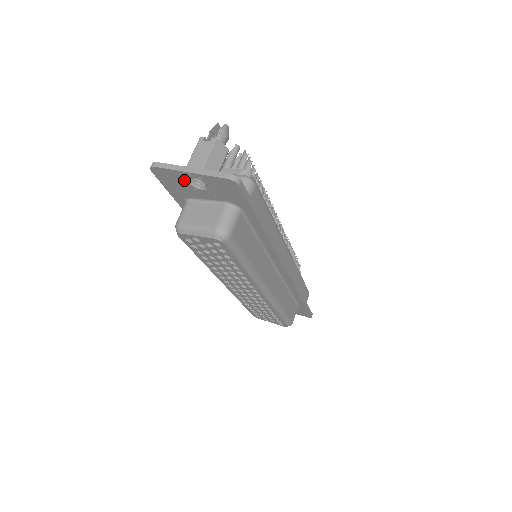
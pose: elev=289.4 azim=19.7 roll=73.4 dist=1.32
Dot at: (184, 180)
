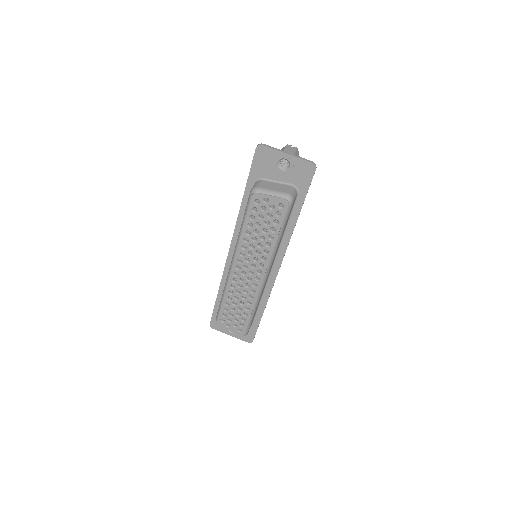
Dot at: (276, 160)
